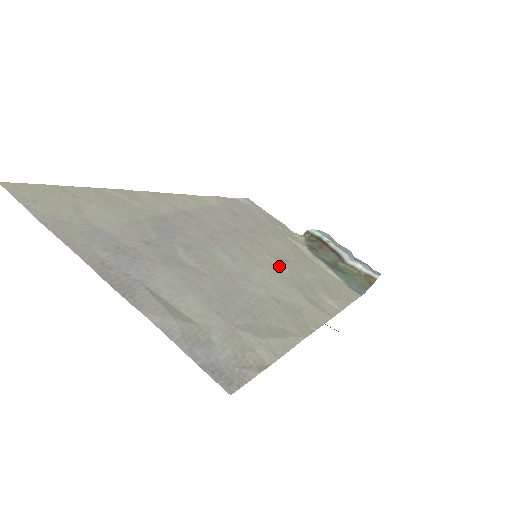
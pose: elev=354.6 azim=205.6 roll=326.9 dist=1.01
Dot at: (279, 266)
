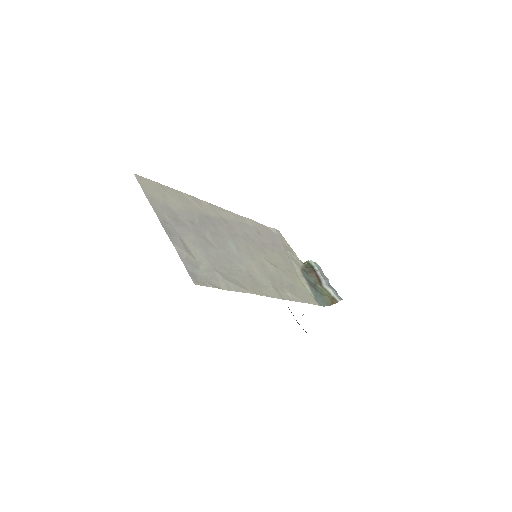
Dot at: (268, 266)
